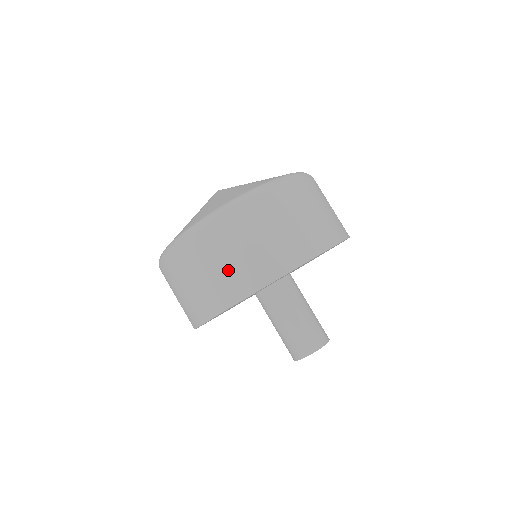
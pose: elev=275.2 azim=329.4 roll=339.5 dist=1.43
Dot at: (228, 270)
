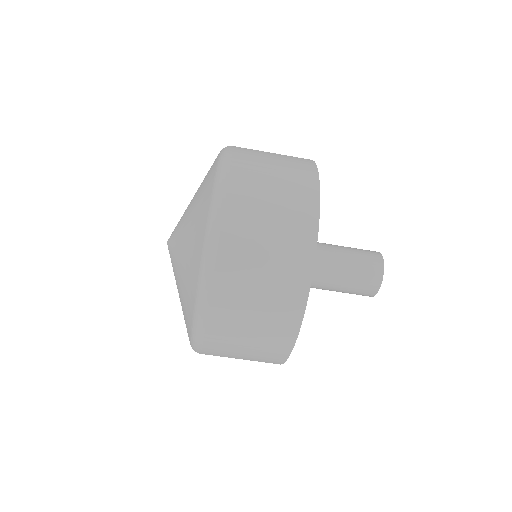
Dot at: (259, 335)
